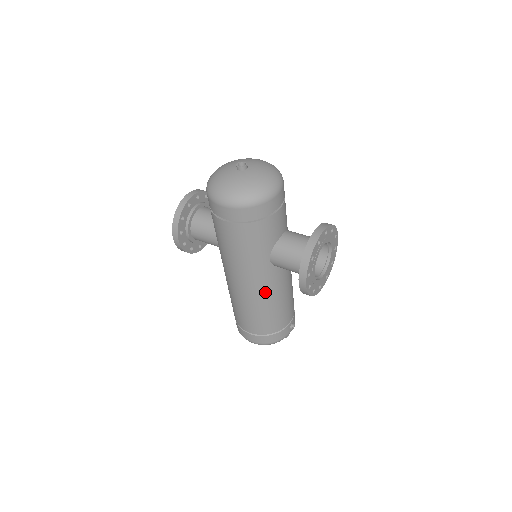
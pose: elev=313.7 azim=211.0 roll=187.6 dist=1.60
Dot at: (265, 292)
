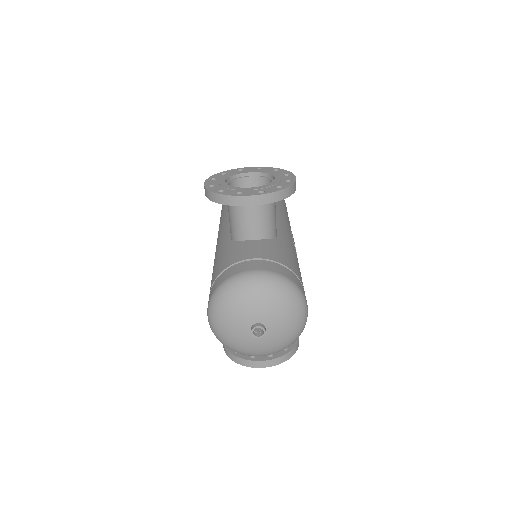
Dot at: occluded
